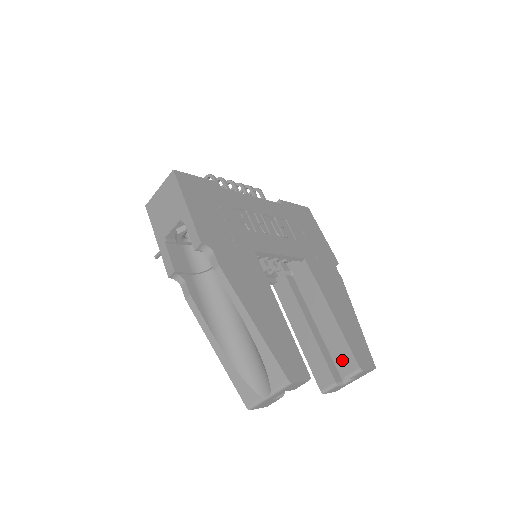
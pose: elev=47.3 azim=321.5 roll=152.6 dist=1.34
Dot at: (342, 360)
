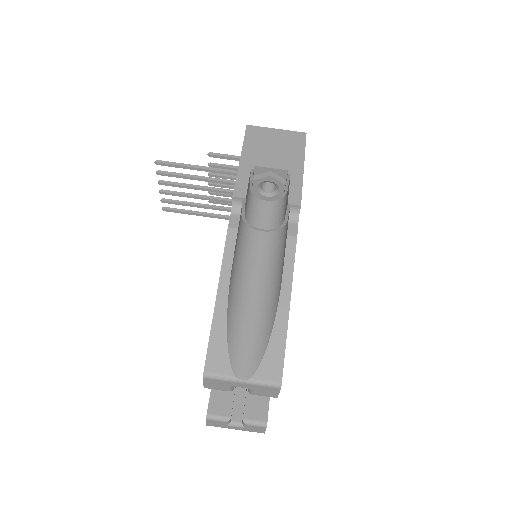
Dot at: (254, 403)
